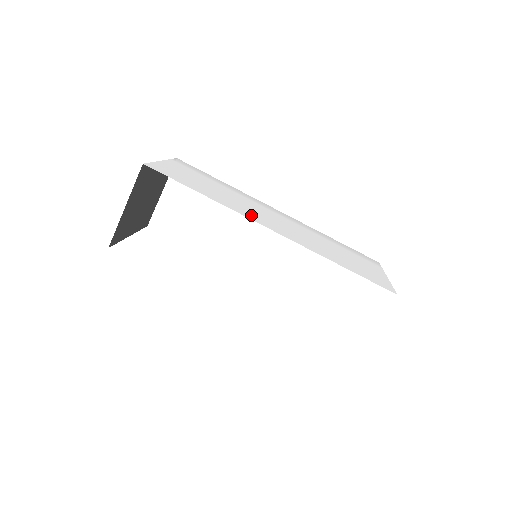
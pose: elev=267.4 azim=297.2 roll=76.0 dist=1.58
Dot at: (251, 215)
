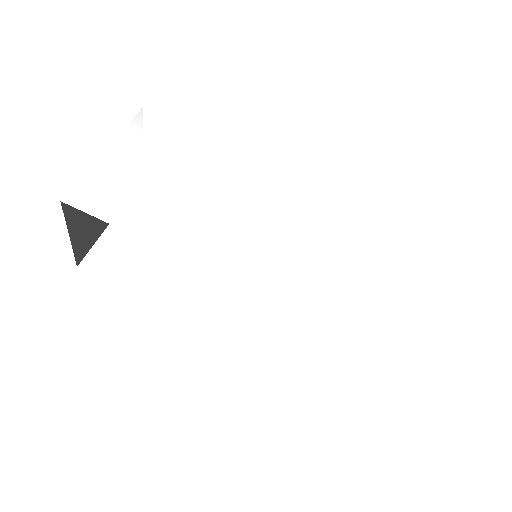
Dot at: (219, 251)
